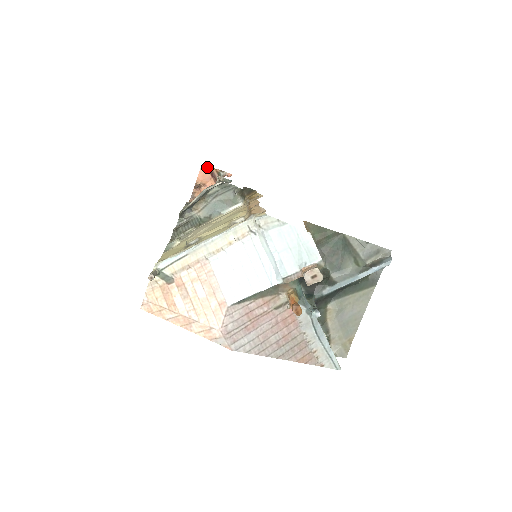
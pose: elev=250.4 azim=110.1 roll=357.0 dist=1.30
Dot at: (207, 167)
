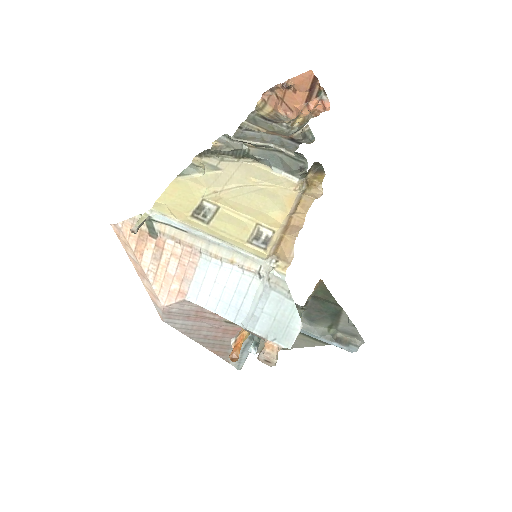
Dot at: (314, 77)
